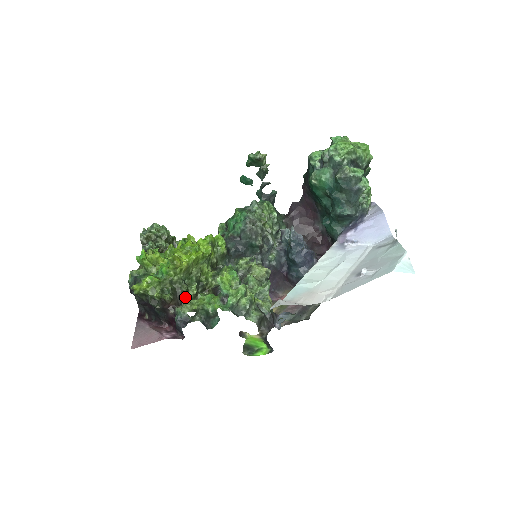
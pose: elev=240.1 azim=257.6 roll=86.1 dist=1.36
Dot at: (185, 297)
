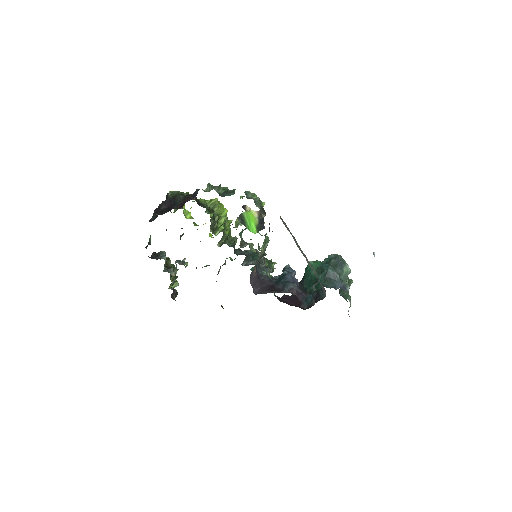
Dot at: (205, 205)
